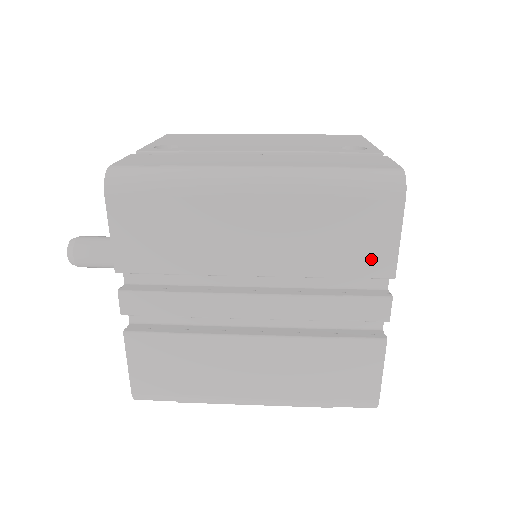
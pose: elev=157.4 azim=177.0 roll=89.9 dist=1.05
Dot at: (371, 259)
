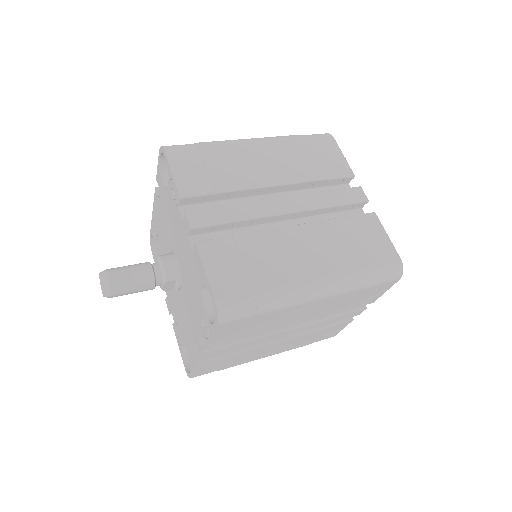
Dot at: (336, 167)
